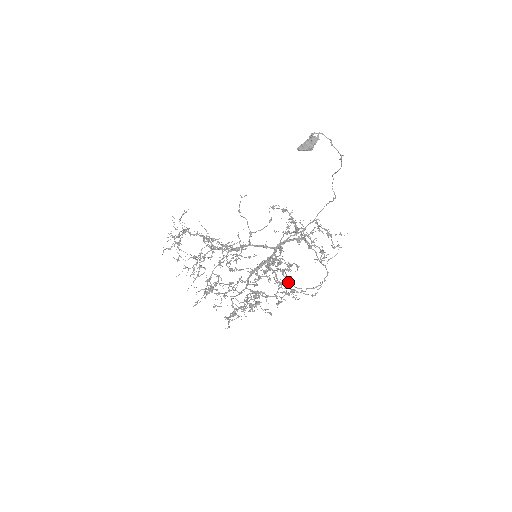
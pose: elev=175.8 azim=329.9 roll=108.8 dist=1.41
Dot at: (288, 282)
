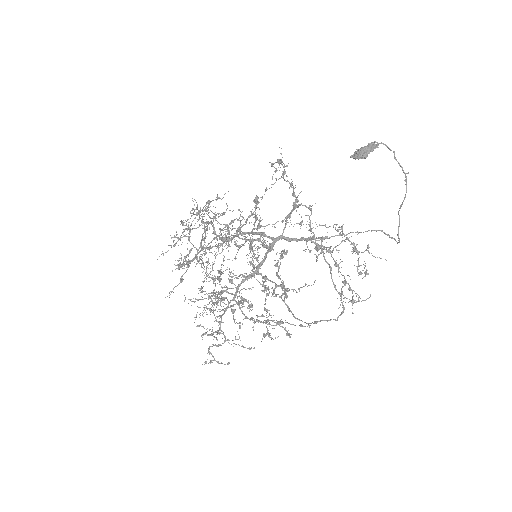
Dot at: (287, 307)
